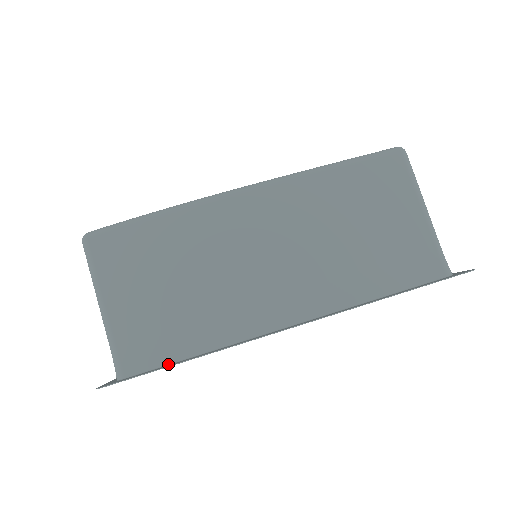
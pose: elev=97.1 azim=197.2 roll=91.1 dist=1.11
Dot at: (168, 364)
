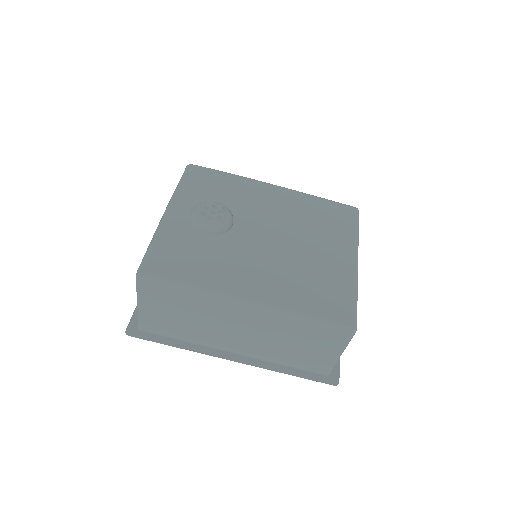
Dot at: (165, 336)
